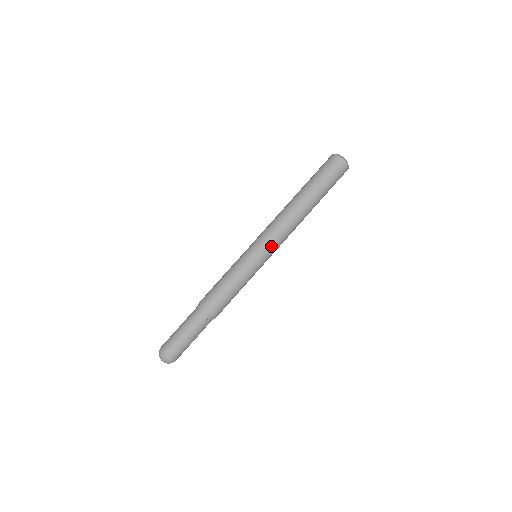
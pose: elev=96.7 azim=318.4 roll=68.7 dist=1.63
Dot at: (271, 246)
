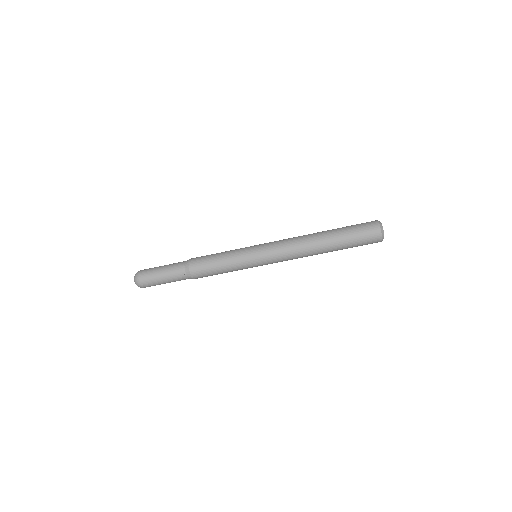
Dot at: occluded
